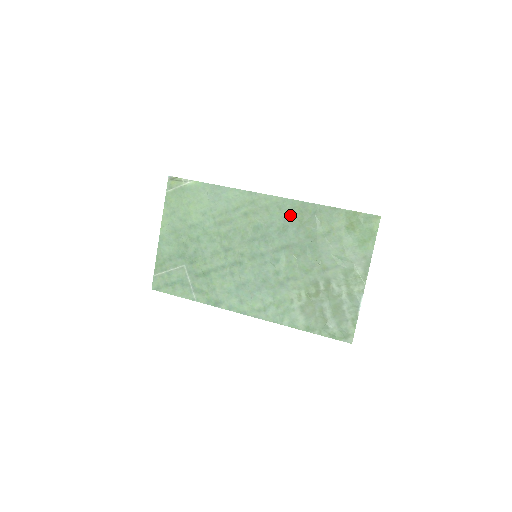
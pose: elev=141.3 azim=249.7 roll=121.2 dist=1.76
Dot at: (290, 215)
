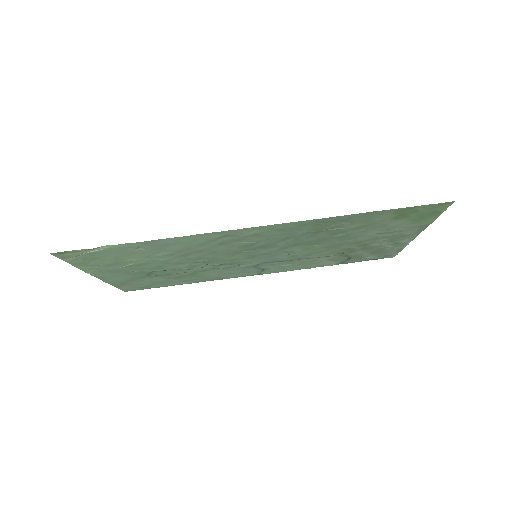
Dot at: (298, 230)
